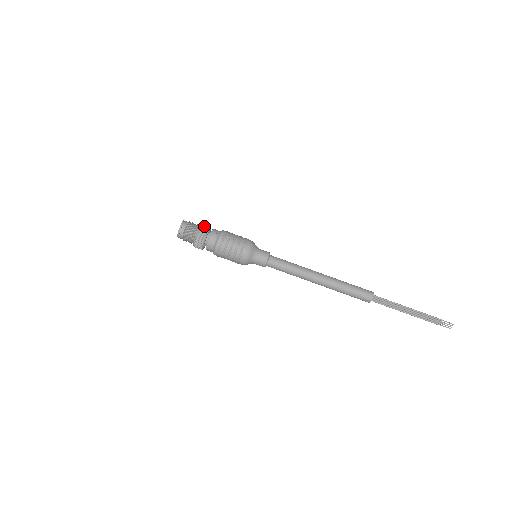
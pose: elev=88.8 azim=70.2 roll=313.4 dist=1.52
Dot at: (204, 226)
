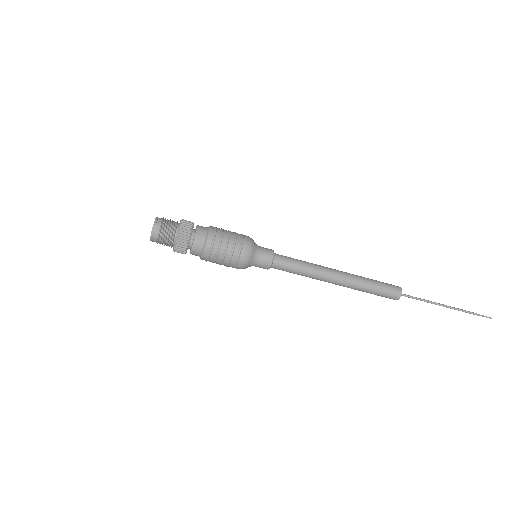
Dot at: (183, 233)
